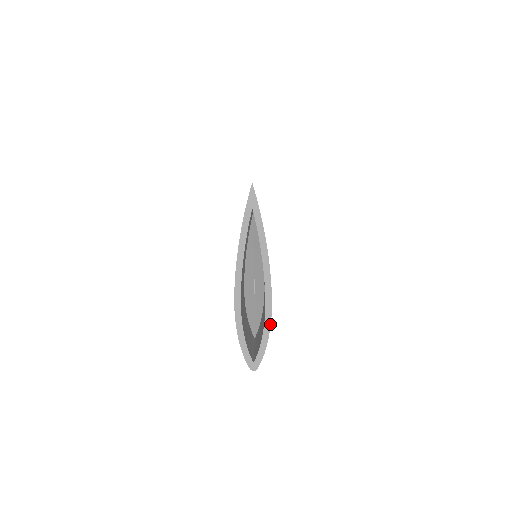
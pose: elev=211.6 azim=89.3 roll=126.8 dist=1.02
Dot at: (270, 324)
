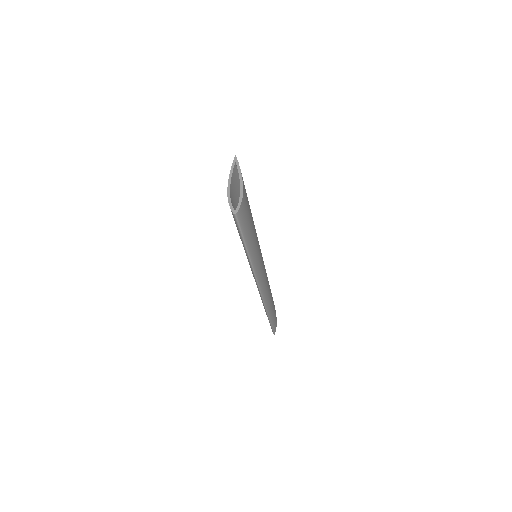
Dot at: (242, 197)
